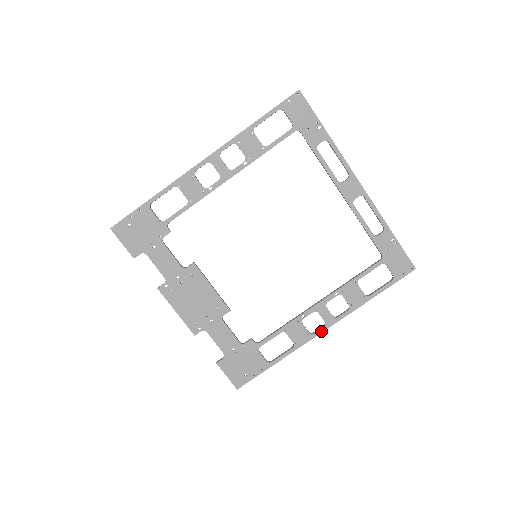
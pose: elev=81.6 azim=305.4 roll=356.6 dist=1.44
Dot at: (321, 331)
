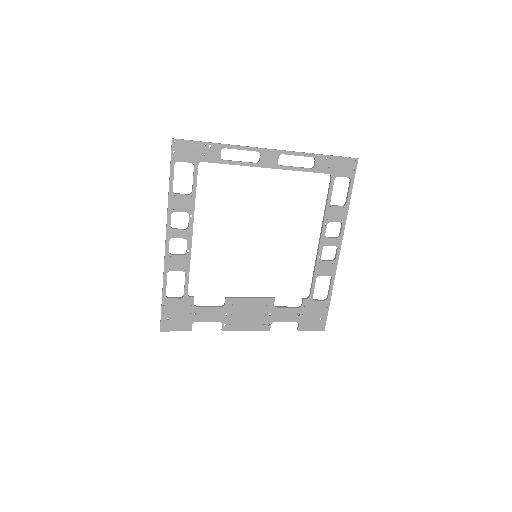
Dot at: (338, 253)
